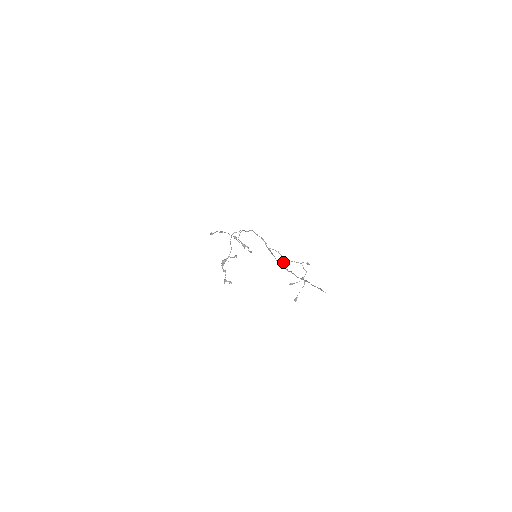
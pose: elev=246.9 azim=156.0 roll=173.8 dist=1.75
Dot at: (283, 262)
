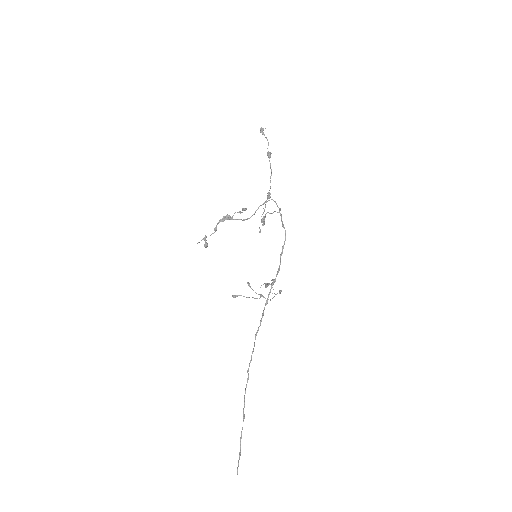
Dot at: (266, 284)
